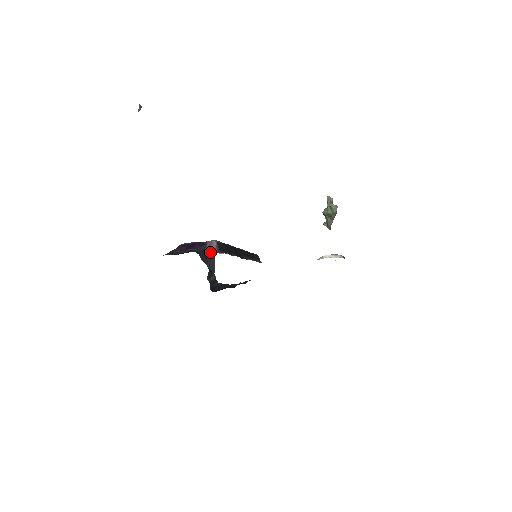
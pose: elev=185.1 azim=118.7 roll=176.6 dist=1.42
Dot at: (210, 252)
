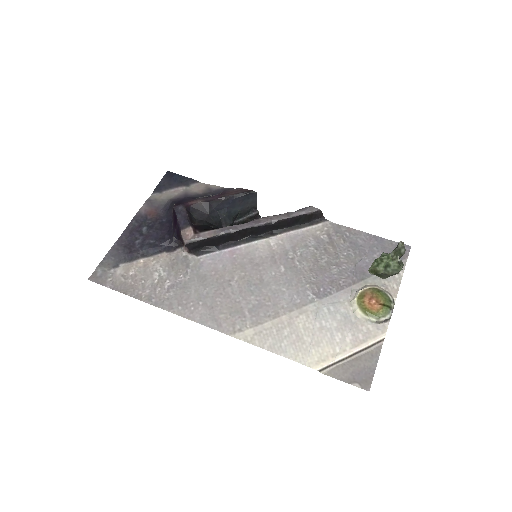
Dot at: (183, 246)
